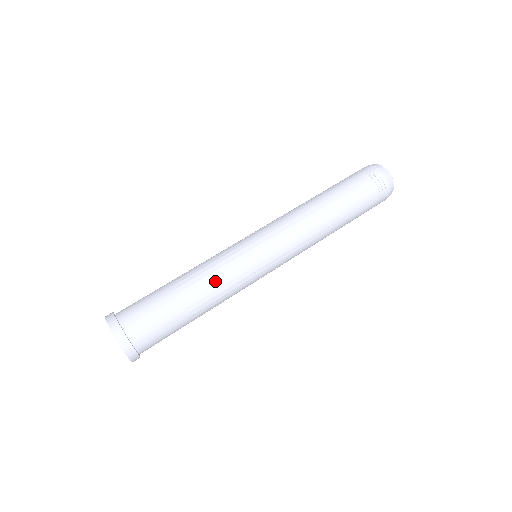
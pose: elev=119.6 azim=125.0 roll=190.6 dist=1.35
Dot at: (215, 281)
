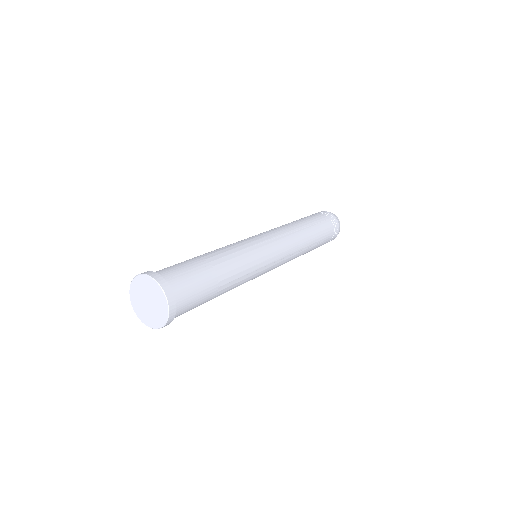
Dot at: (223, 249)
